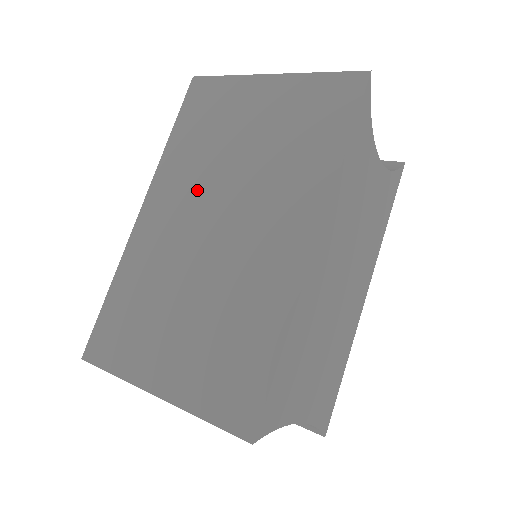
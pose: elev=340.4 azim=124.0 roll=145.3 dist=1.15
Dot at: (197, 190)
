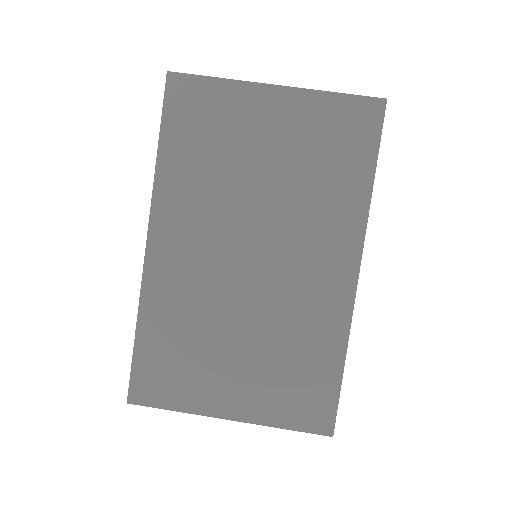
Dot at: (217, 220)
